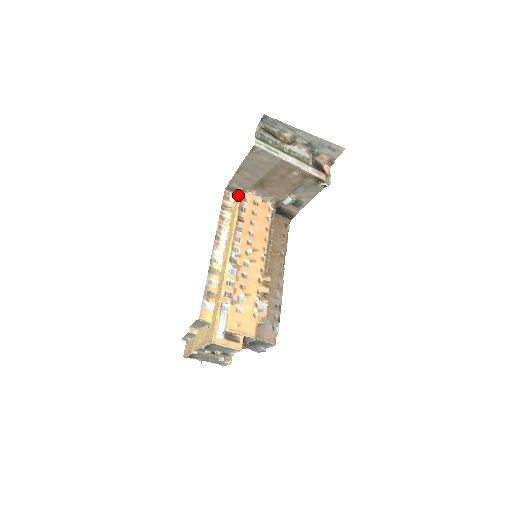
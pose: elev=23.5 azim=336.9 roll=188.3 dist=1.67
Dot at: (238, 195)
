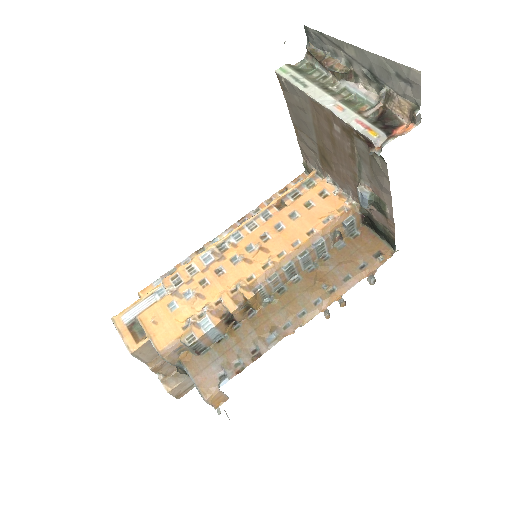
Dot at: (306, 177)
